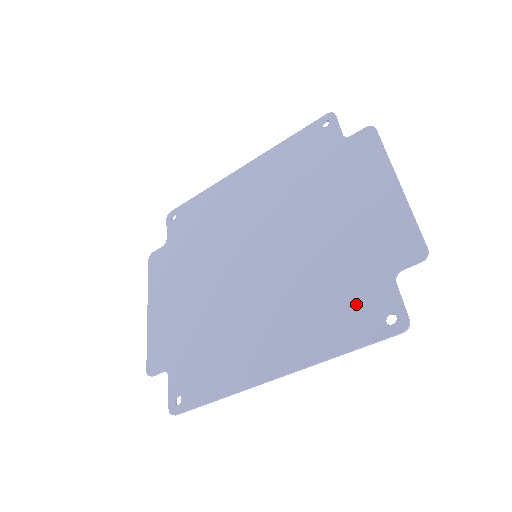
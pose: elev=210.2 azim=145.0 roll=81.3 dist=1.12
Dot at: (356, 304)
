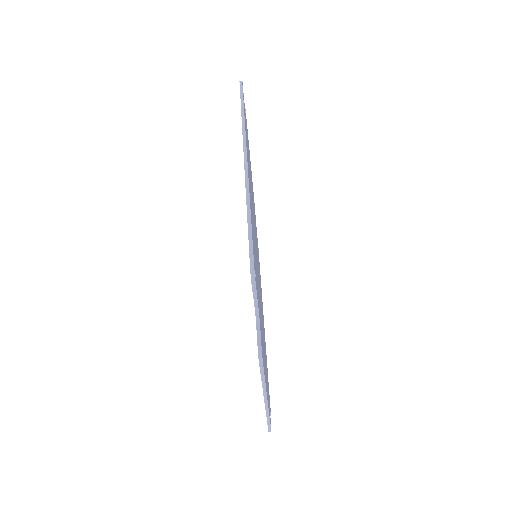
Dot at: occluded
